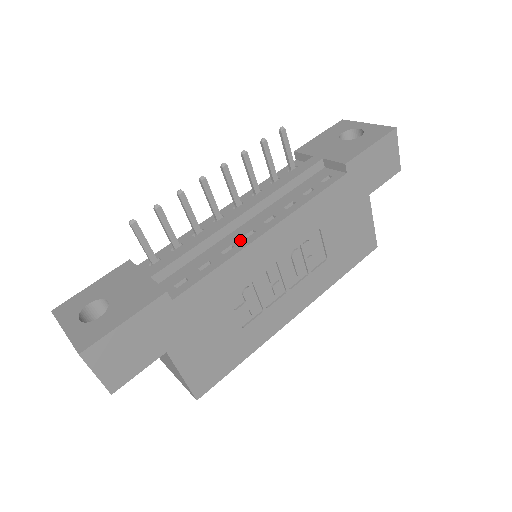
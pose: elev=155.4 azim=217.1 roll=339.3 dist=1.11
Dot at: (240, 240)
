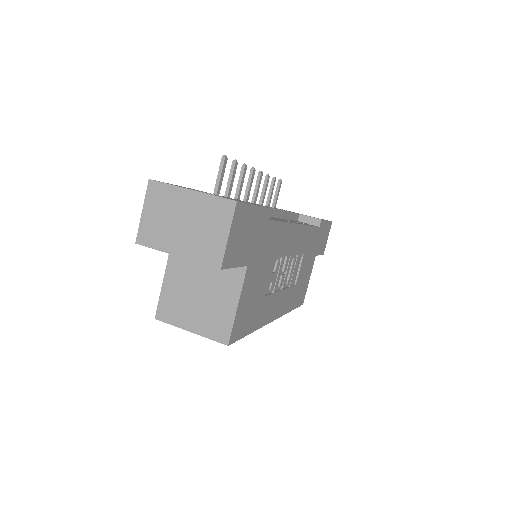
Dot at: (283, 220)
